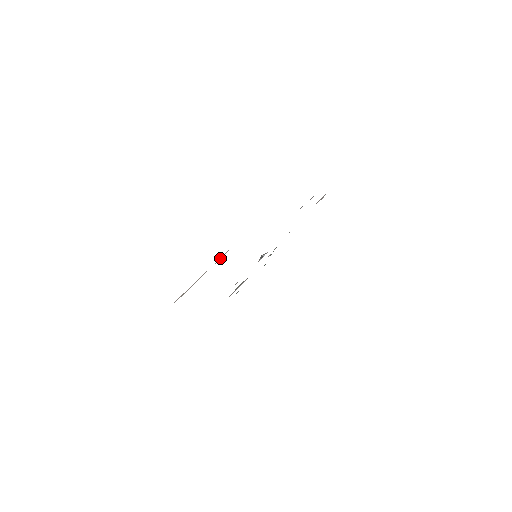
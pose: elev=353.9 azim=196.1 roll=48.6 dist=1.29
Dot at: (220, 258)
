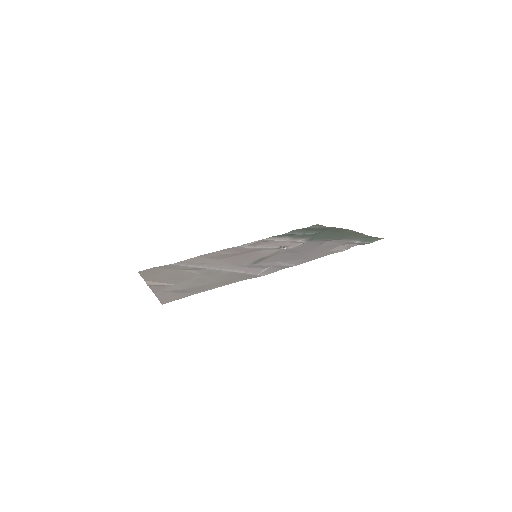
Dot at: (167, 284)
